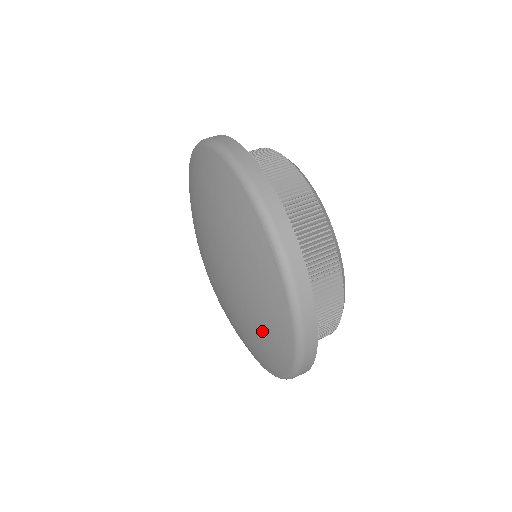
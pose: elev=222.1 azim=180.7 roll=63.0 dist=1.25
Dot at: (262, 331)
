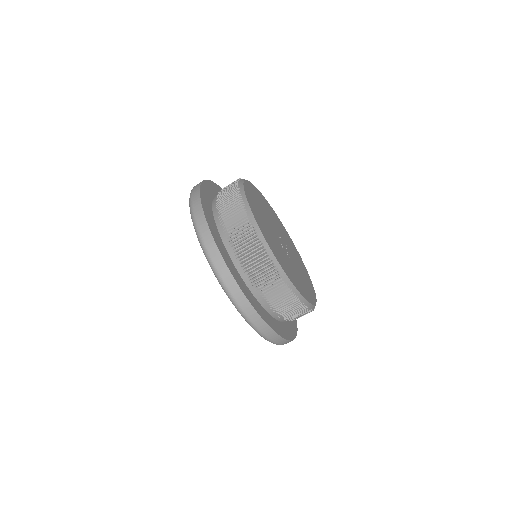
Dot at: occluded
